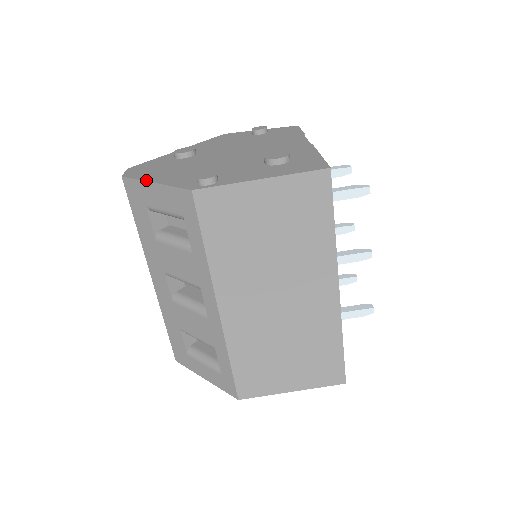
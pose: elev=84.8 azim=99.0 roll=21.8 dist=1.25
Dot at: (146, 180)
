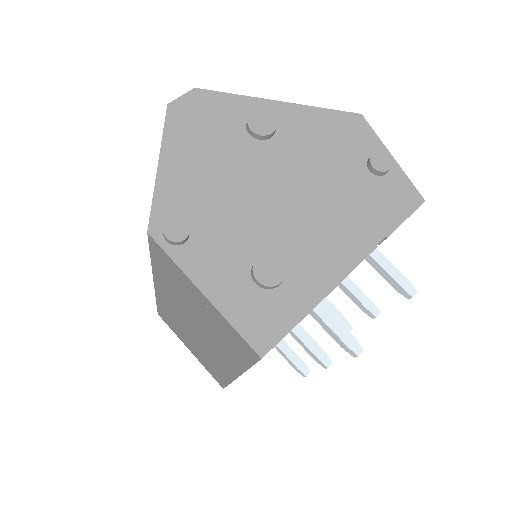
Dot at: (162, 148)
